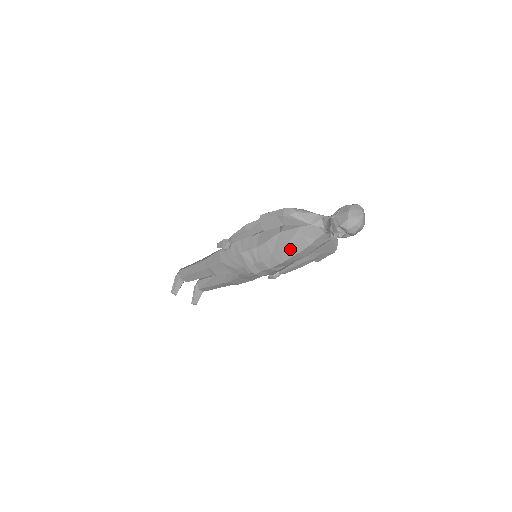
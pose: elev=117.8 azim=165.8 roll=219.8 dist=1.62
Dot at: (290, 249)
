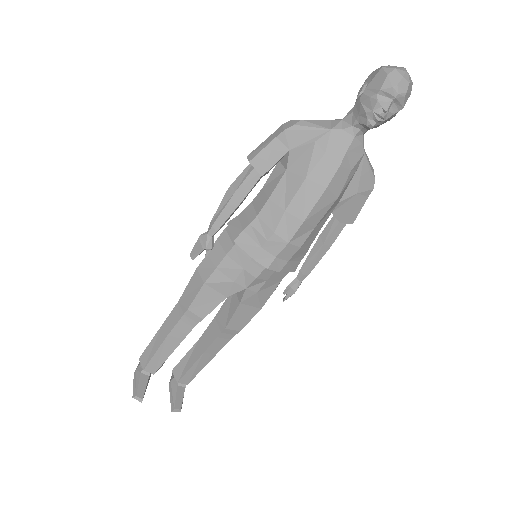
Dot at: (312, 185)
